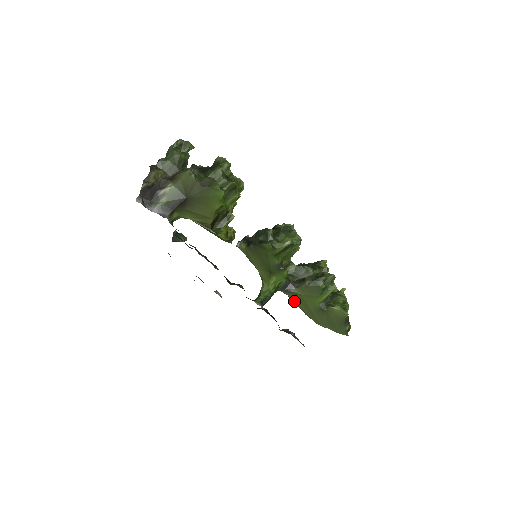
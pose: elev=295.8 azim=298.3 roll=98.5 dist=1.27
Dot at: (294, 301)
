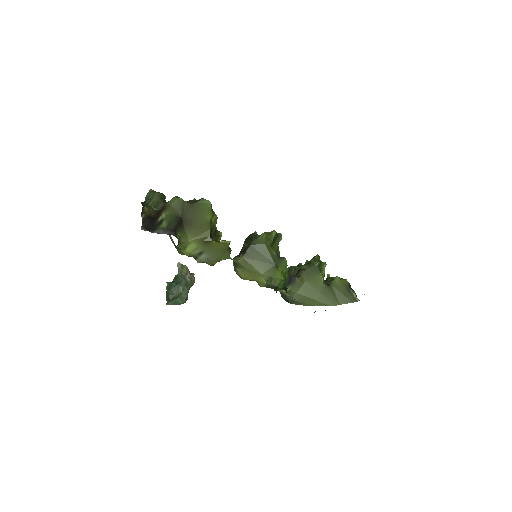
Dot at: (302, 295)
